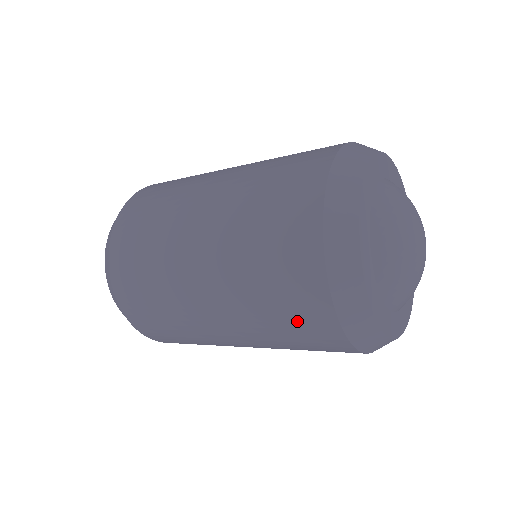
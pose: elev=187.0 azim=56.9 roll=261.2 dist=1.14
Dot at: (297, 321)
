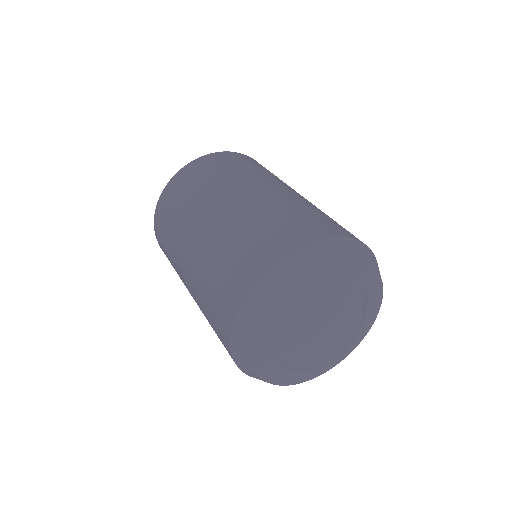
Dot at: (215, 316)
